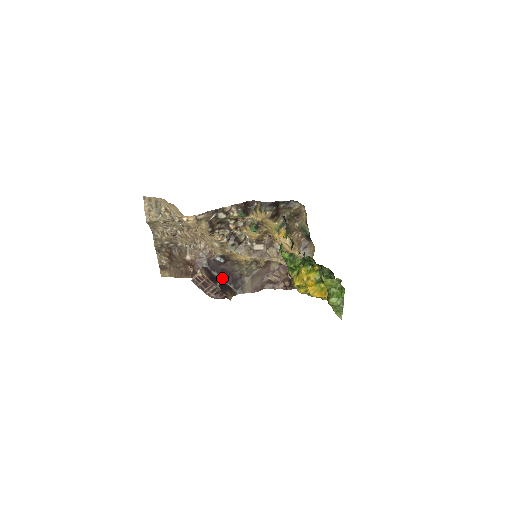
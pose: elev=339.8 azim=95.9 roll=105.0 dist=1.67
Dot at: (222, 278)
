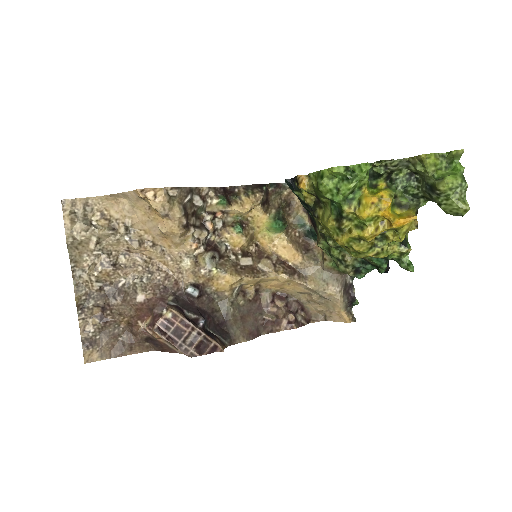
Dot at: (202, 318)
